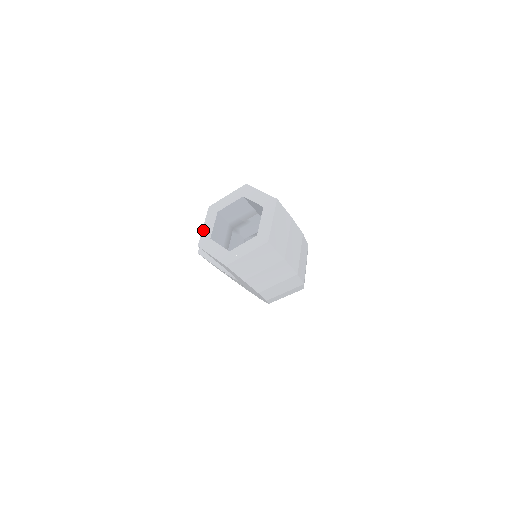
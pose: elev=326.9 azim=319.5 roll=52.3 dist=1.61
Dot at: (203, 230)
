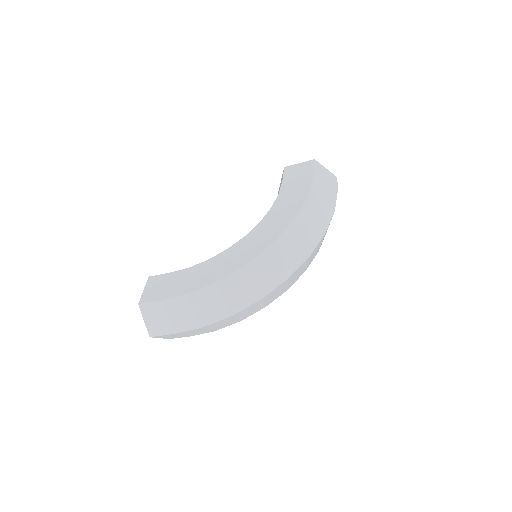
Dot at: occluded
